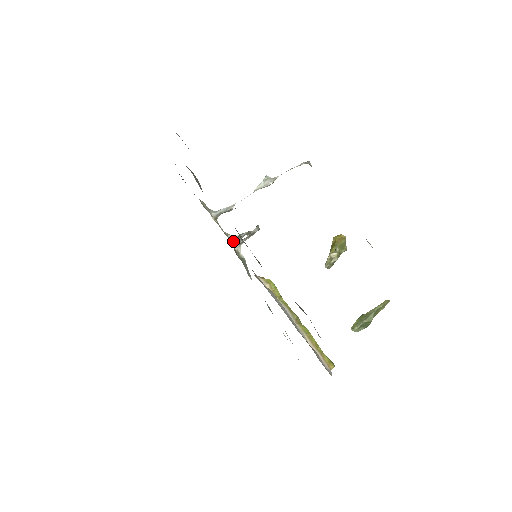
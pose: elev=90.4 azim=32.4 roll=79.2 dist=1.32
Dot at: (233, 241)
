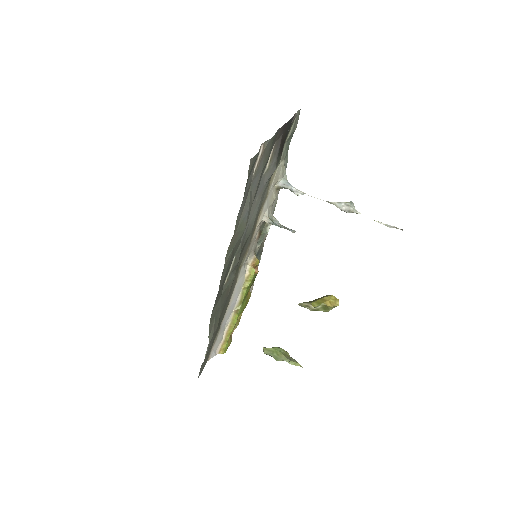
Dot at: (265, 221)
